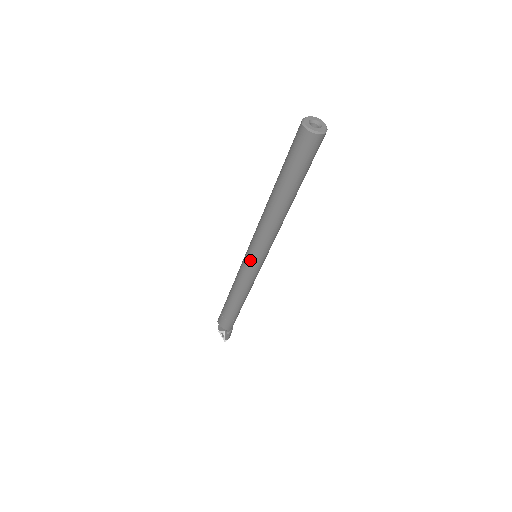
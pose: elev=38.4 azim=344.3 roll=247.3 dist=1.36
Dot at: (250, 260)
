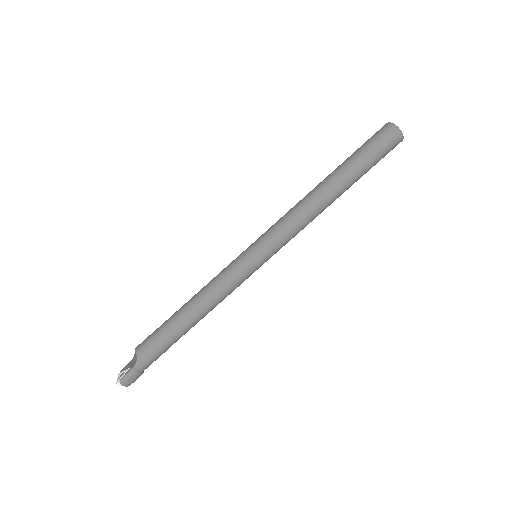
Dot at: (251, 248)
